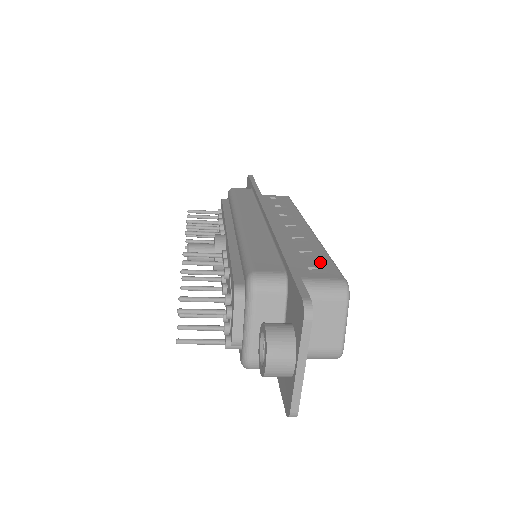
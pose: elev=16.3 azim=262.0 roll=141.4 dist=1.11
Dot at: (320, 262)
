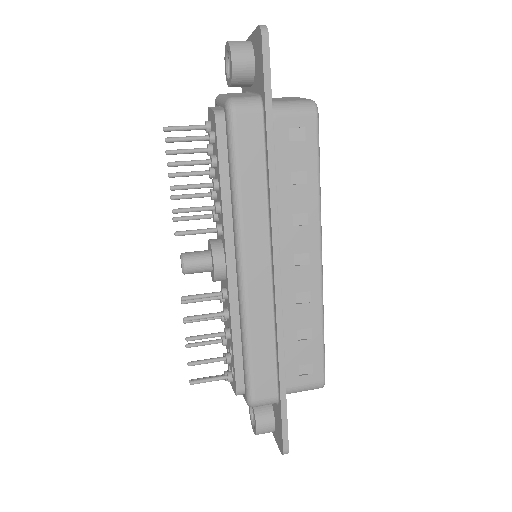
Dot at: (311, 353)
